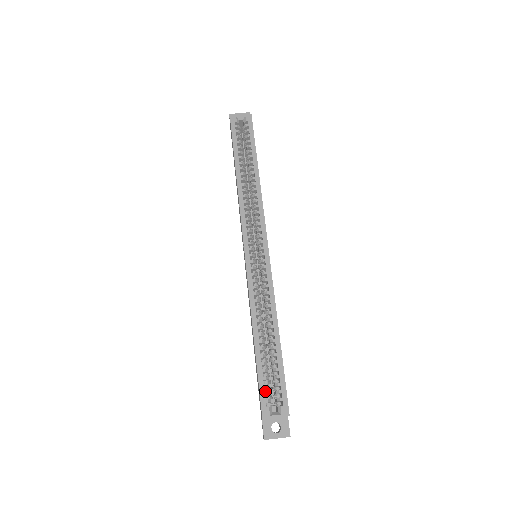
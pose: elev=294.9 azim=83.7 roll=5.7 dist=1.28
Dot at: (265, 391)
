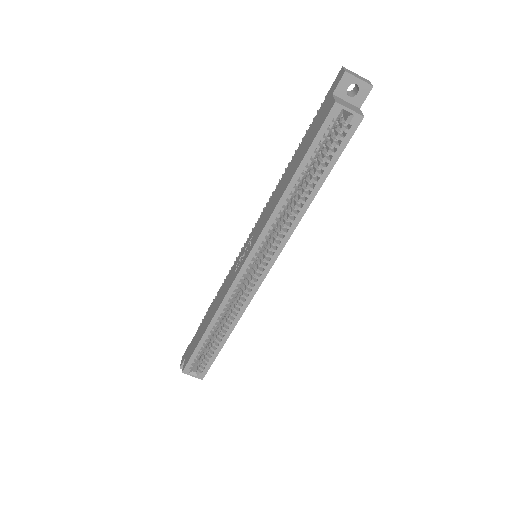
Dot at: occluded
